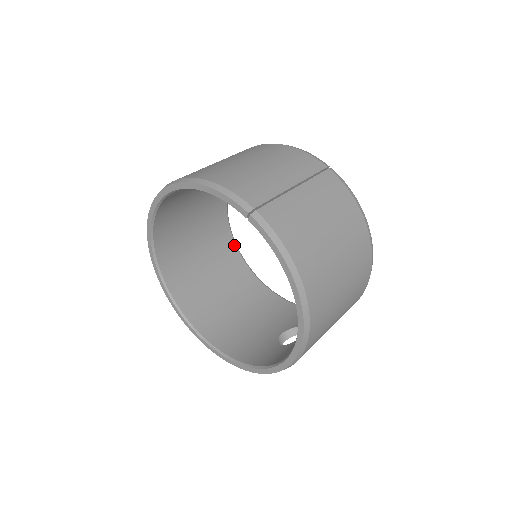
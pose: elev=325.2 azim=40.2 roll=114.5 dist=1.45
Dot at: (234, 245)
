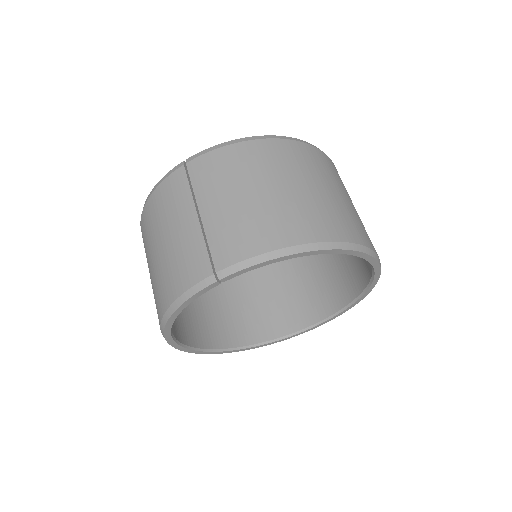
Dot at: occluded
